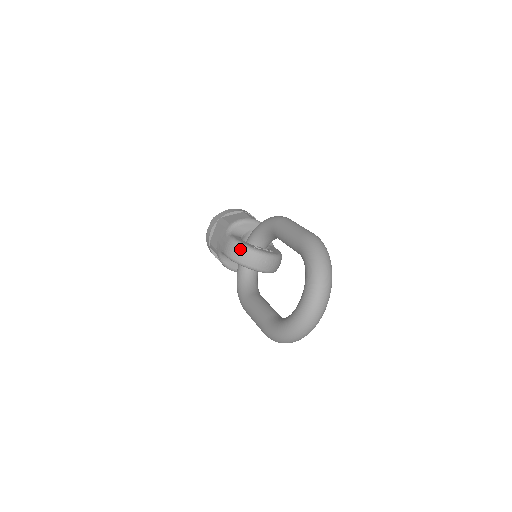
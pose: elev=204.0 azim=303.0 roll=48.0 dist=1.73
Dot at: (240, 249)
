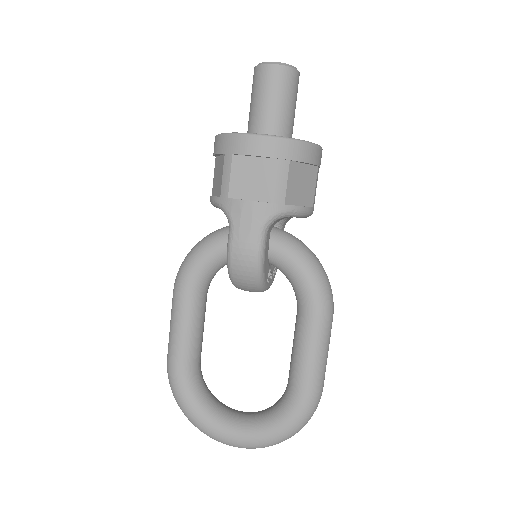
Dot at: (252, 278)
